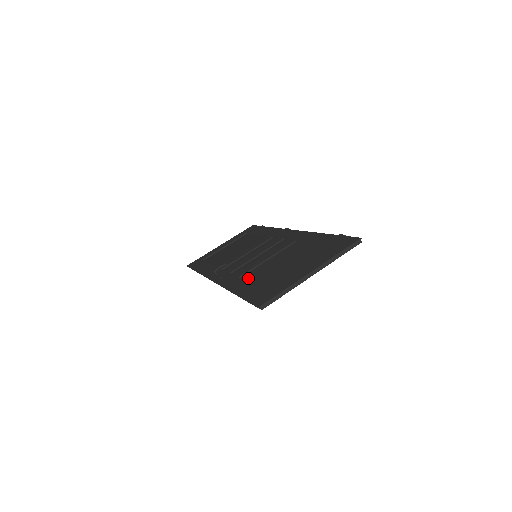
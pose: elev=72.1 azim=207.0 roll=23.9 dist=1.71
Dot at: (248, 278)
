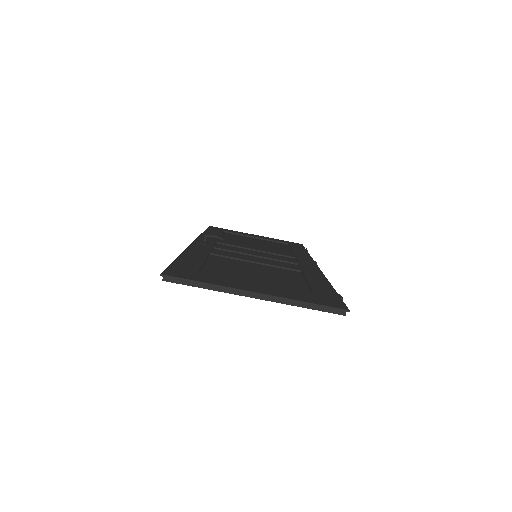
Dot at: (214, 258)
